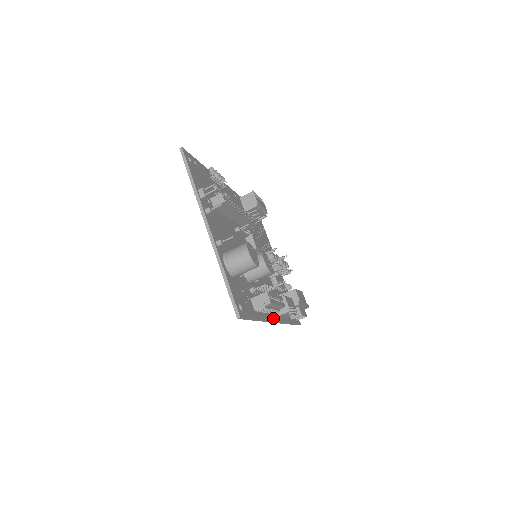
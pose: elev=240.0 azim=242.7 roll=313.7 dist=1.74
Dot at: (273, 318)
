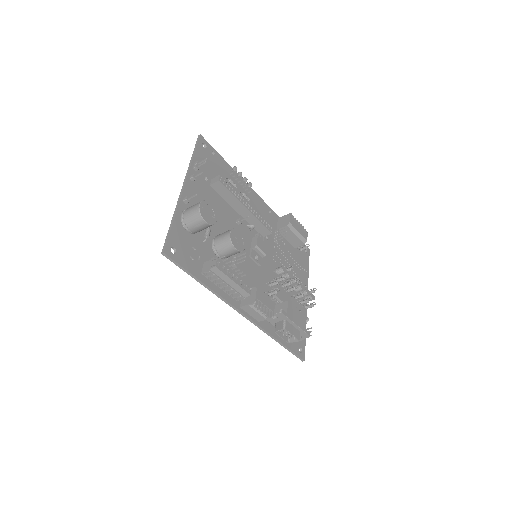
Dot at: (238, 306)
